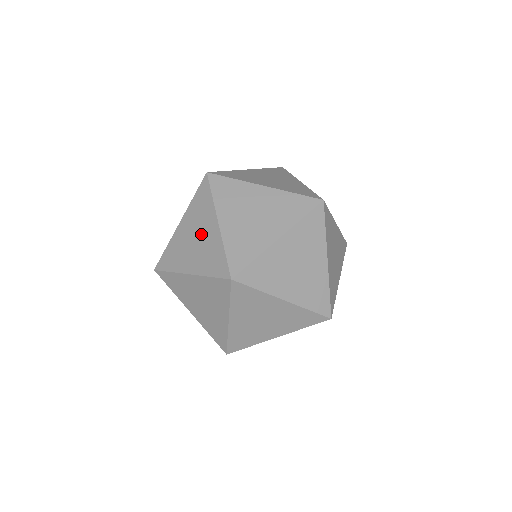
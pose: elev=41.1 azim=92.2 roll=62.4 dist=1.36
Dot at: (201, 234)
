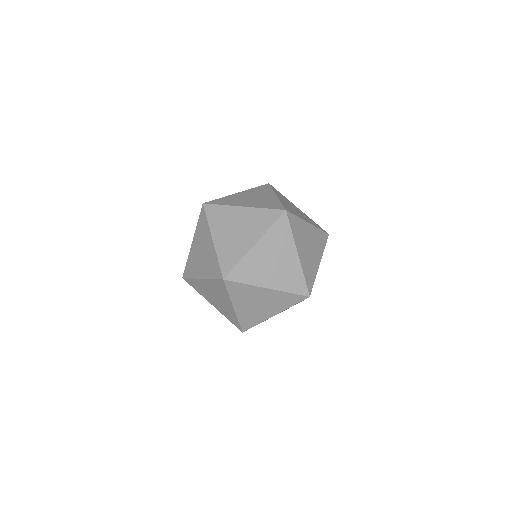
Dot at: (220, 300)
